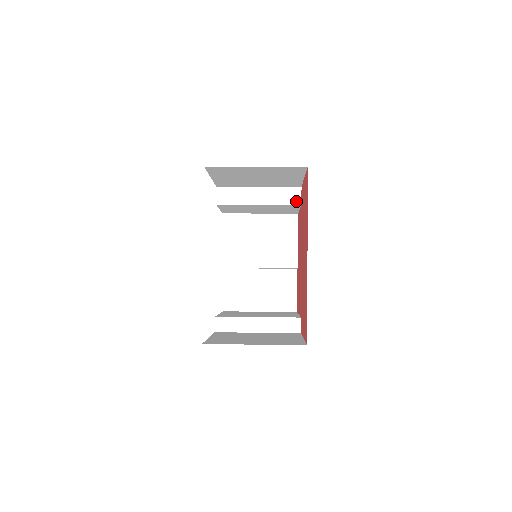
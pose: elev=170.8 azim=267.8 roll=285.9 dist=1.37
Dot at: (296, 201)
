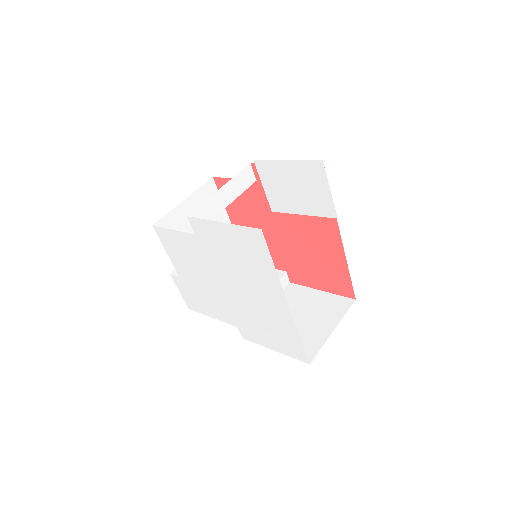
Dot at: (252, 180)
